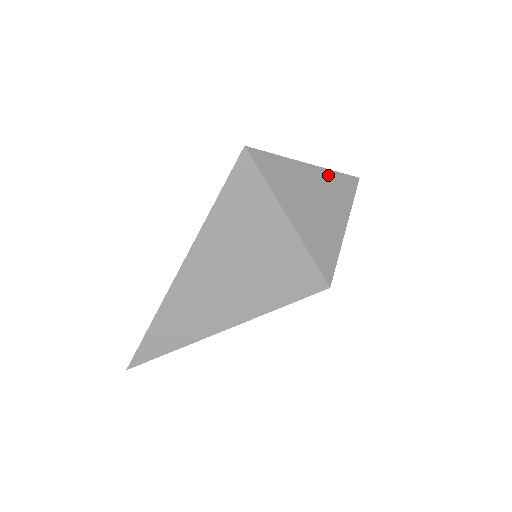
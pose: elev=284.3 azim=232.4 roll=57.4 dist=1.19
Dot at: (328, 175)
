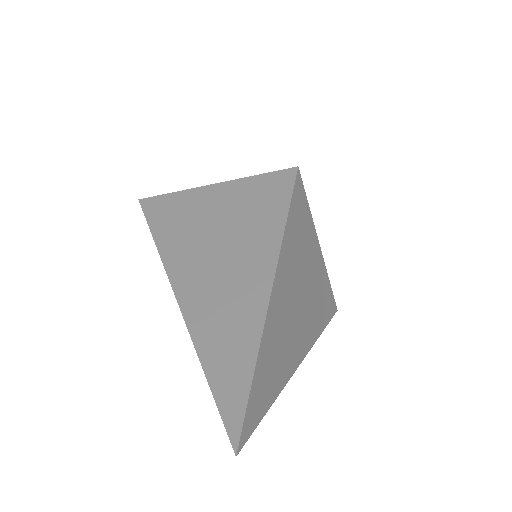
Dot at: occluded
